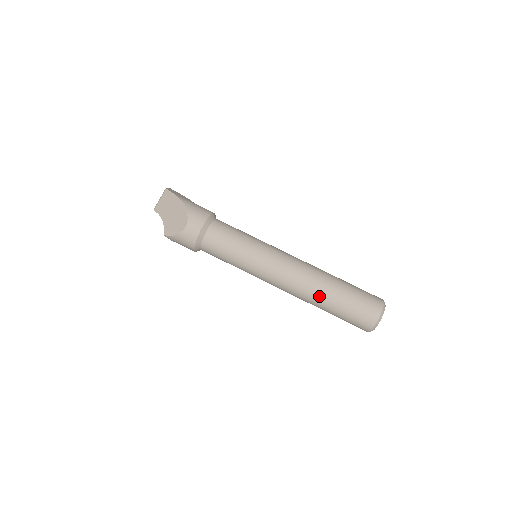
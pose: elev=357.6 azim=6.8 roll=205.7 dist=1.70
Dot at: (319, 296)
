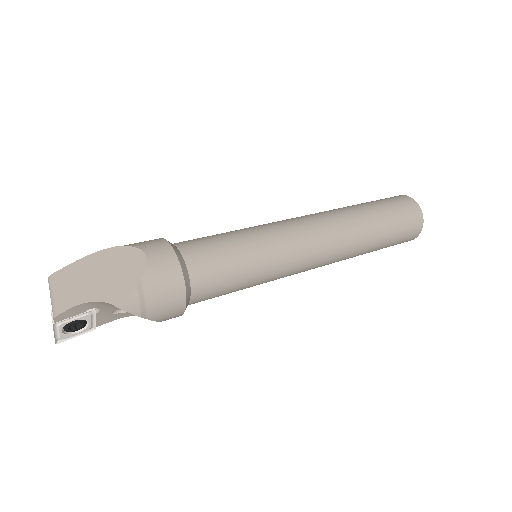
Dot at: (359, 219)
